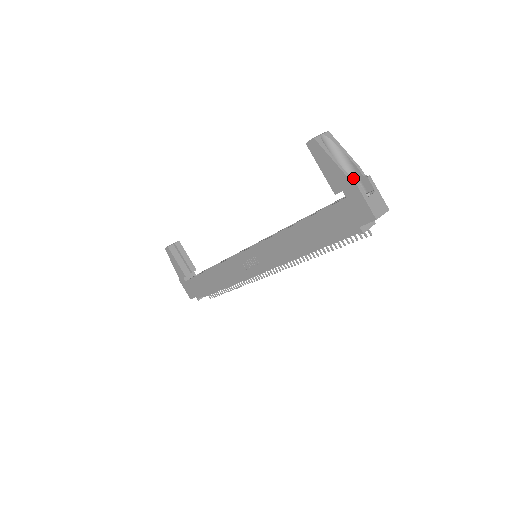
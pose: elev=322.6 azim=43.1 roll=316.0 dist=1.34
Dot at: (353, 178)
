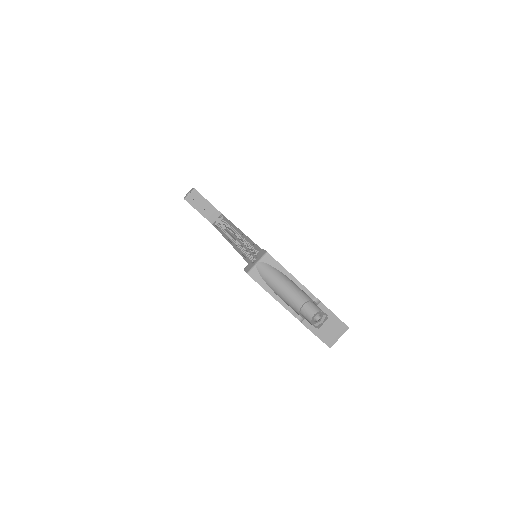
Dot at: (305, 297)
